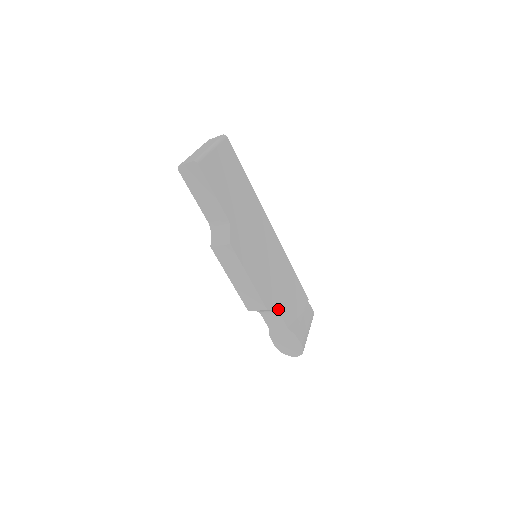
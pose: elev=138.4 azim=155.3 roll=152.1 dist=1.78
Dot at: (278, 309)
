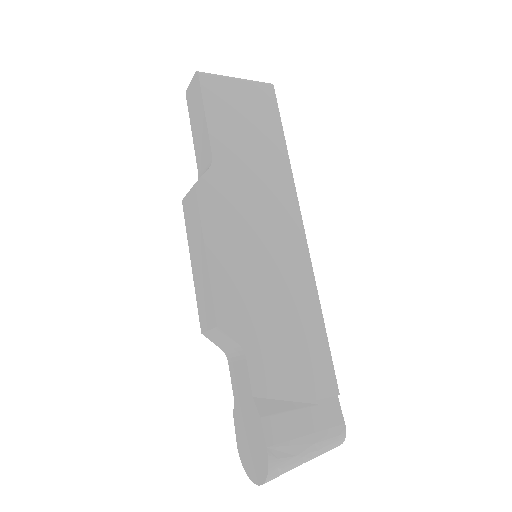
Dot at: (246, 346)
